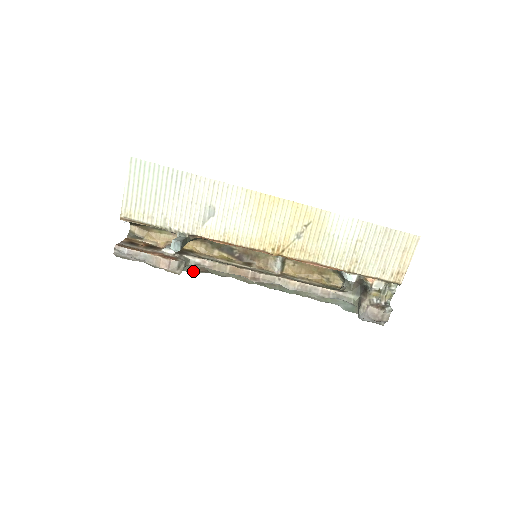
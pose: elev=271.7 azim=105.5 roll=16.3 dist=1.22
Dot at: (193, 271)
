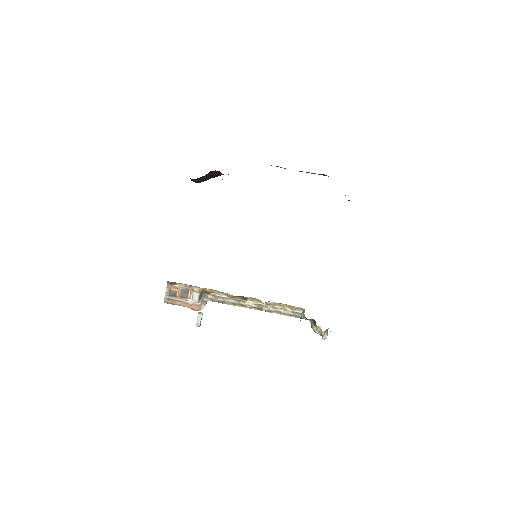
Dot at: occluded
